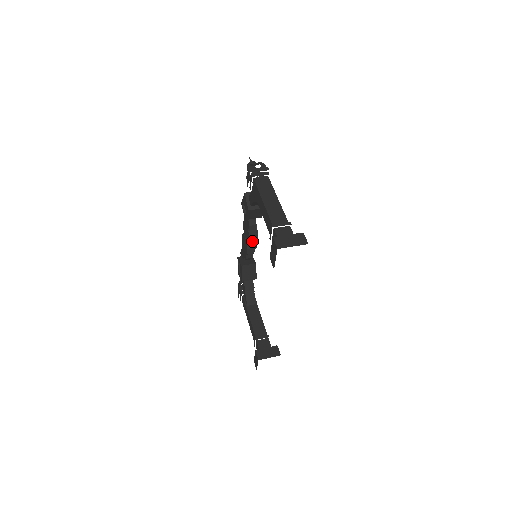
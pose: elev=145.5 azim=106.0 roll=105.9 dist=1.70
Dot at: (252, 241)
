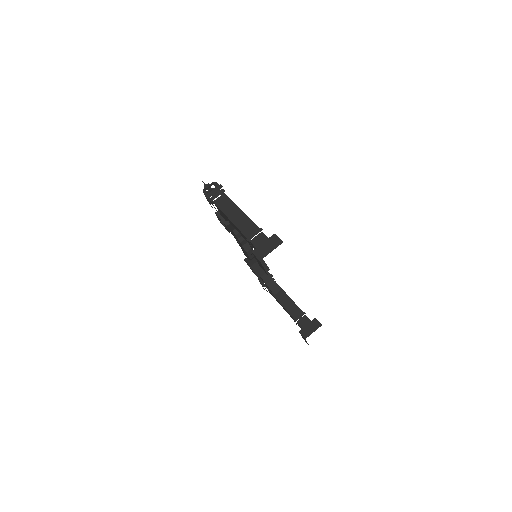
Dot at: (247, 244)
